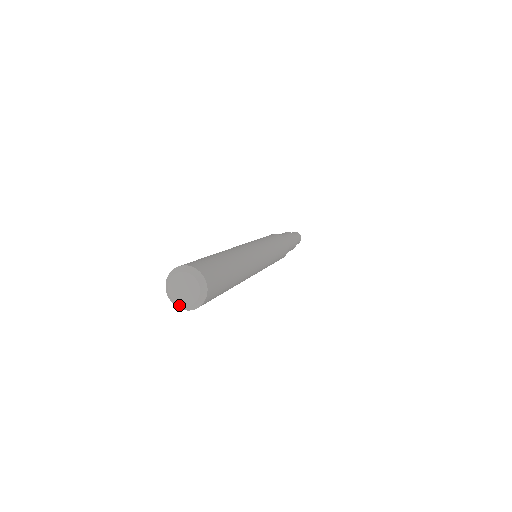
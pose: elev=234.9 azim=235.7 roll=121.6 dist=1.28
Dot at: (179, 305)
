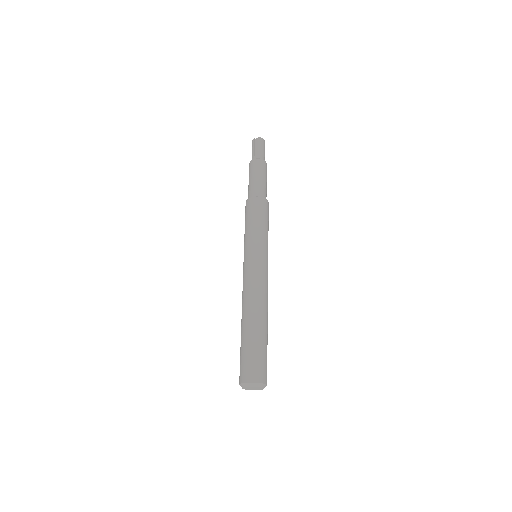
Dot at: occluded
